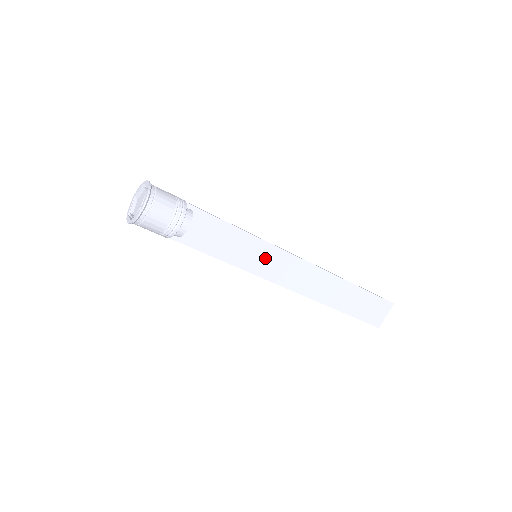
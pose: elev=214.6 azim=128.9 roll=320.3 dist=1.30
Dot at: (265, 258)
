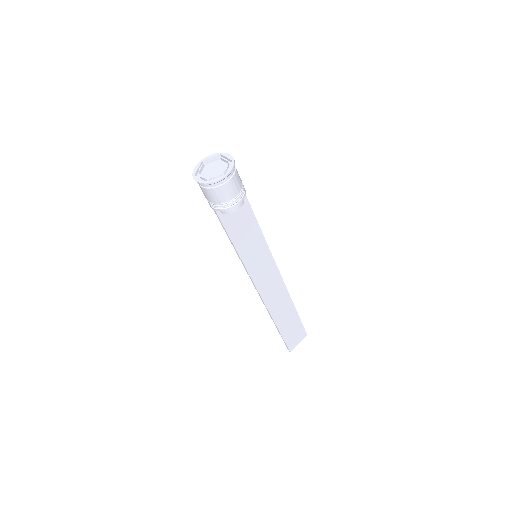
Dot at: (261, 261)
